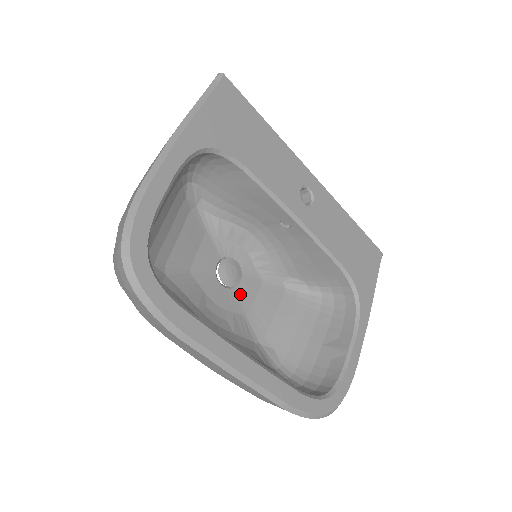
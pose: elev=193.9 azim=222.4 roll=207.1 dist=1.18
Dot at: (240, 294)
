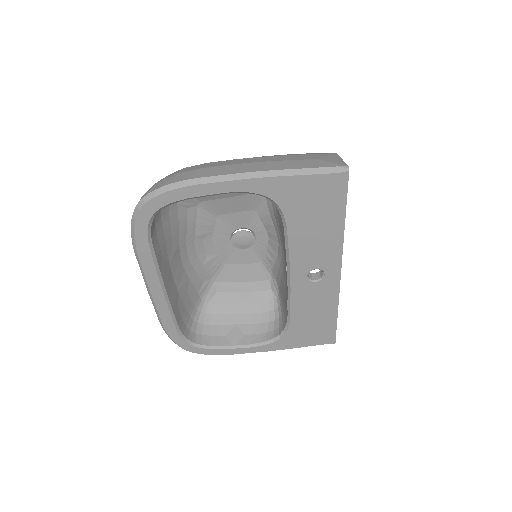
Dot at: (236, 253)
